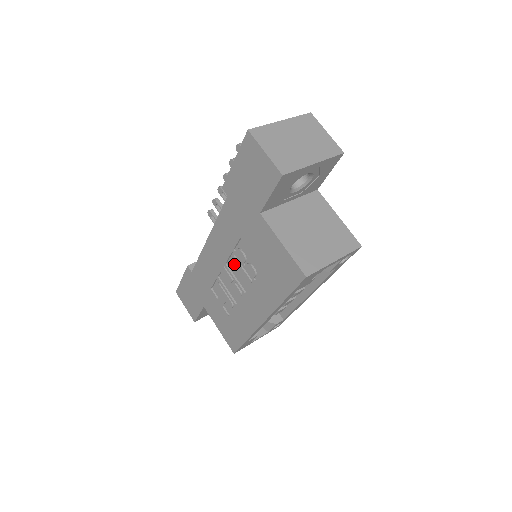
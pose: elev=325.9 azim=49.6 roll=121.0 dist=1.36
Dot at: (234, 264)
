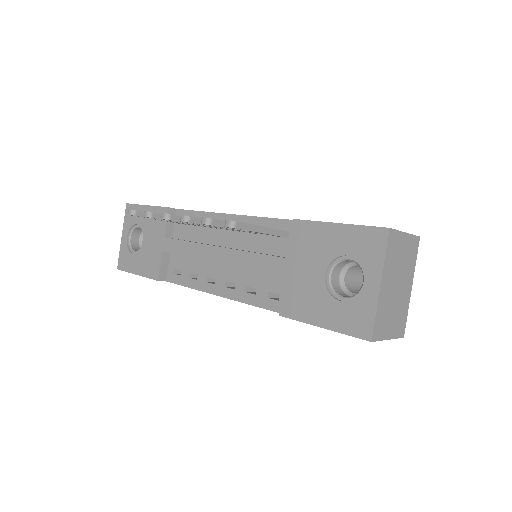
Dot at: occluded
